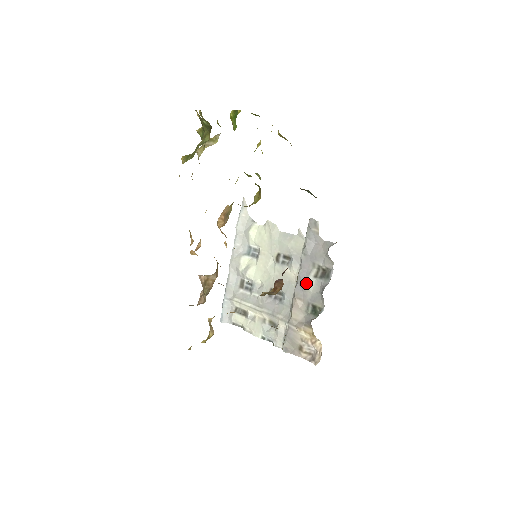
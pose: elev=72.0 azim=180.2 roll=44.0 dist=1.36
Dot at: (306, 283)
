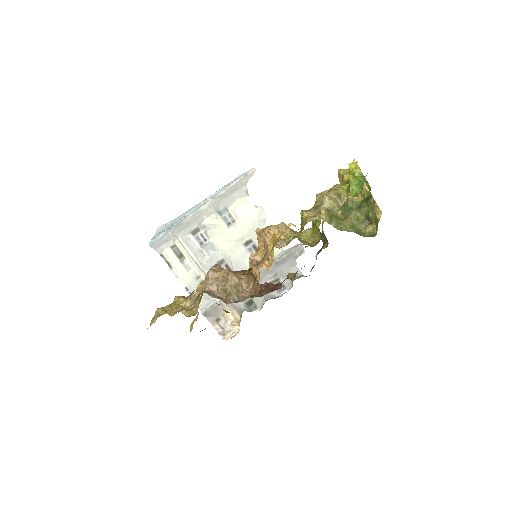
Dot at: occluded
